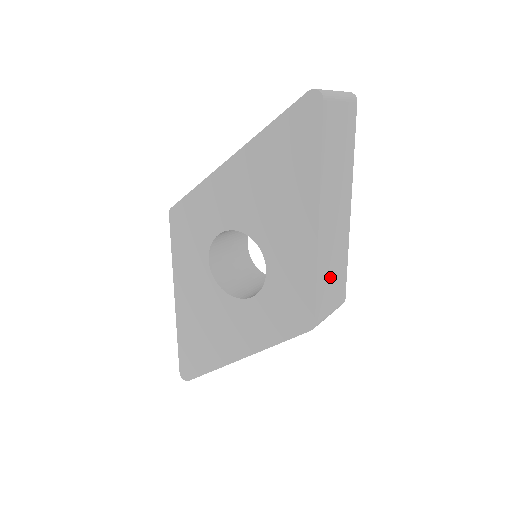
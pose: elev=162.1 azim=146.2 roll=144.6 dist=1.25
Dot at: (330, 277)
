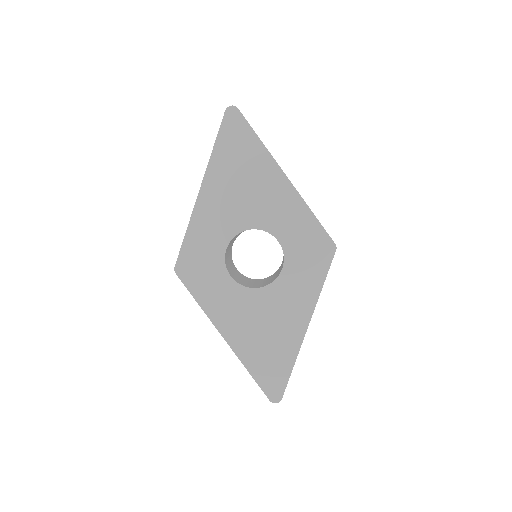
Dot at: occluded
